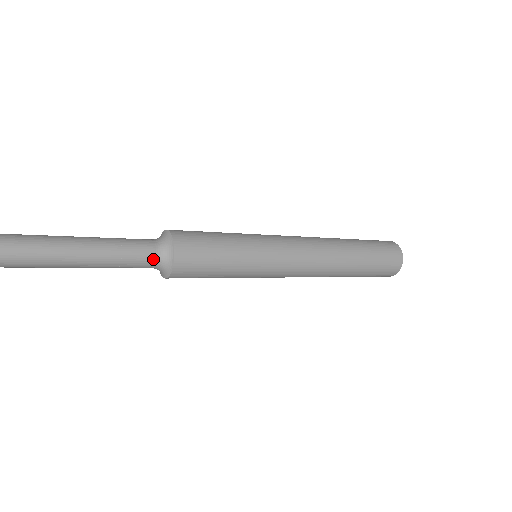
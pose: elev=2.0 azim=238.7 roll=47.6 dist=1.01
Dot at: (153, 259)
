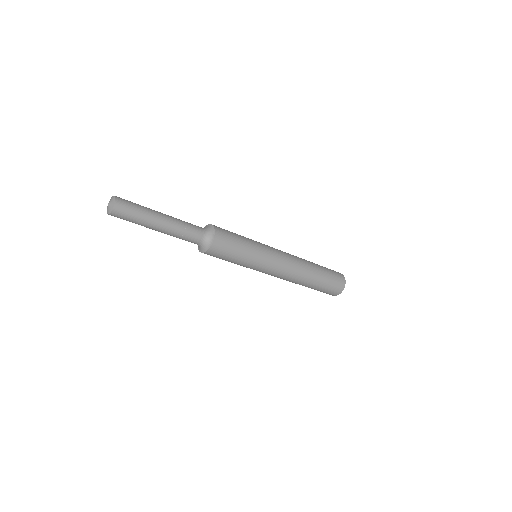
Dot at: (202, 230)
